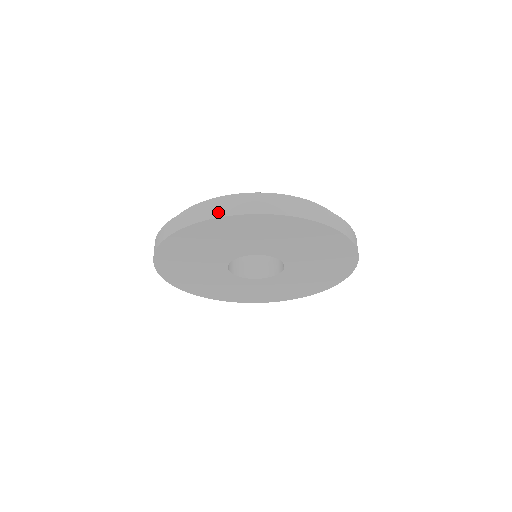
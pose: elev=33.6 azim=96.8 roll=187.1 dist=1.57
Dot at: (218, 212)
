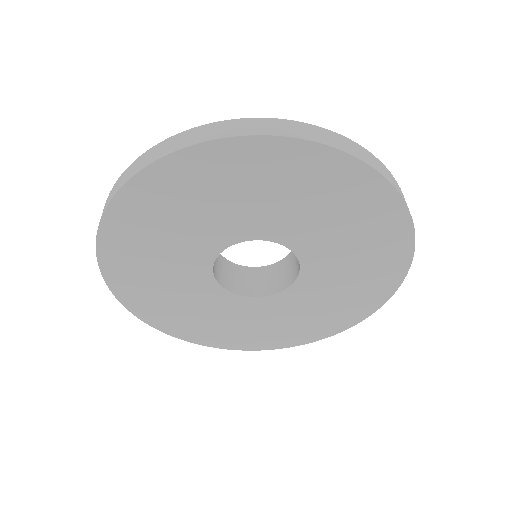
Dot at: (111, 195)
